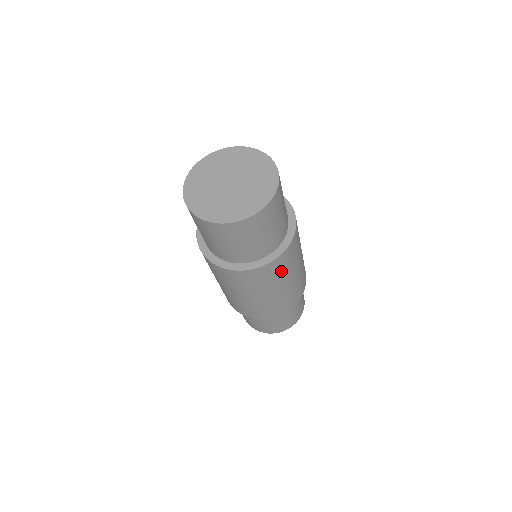
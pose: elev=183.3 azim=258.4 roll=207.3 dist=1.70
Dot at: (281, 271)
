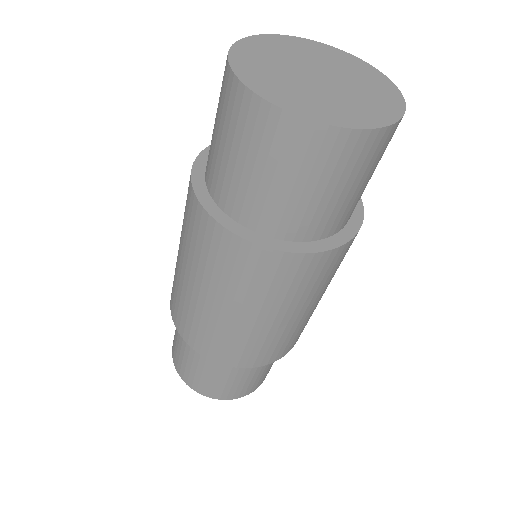
Dot at: (331, 273)
